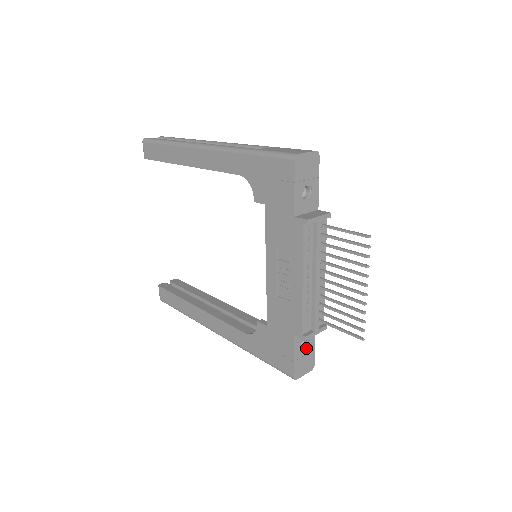
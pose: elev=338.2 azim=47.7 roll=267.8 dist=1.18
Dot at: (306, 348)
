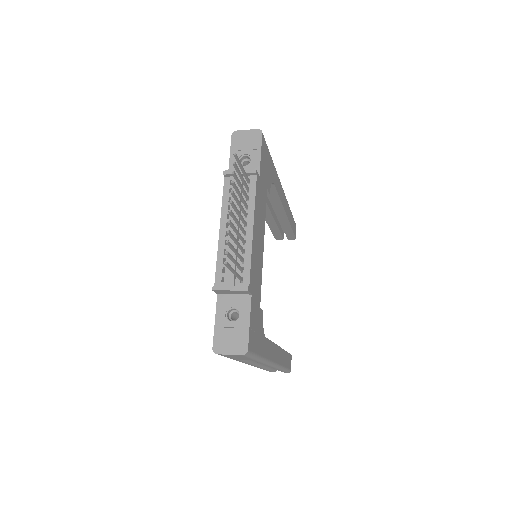
Dot at: (236, 320)
